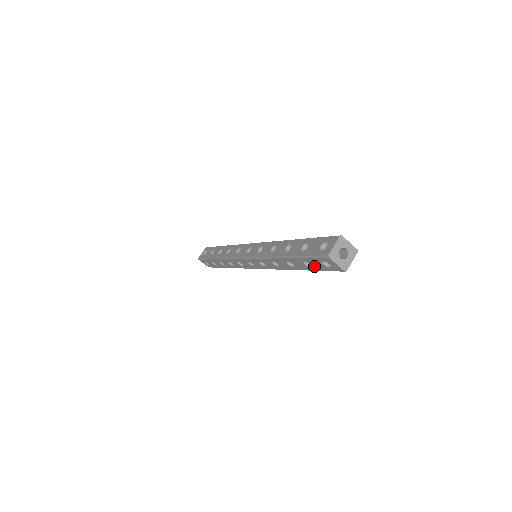
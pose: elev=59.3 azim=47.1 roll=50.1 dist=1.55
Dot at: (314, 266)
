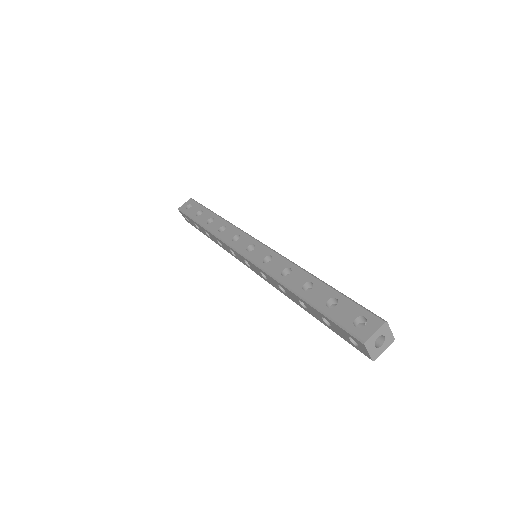
Dot at: (334, 329)
